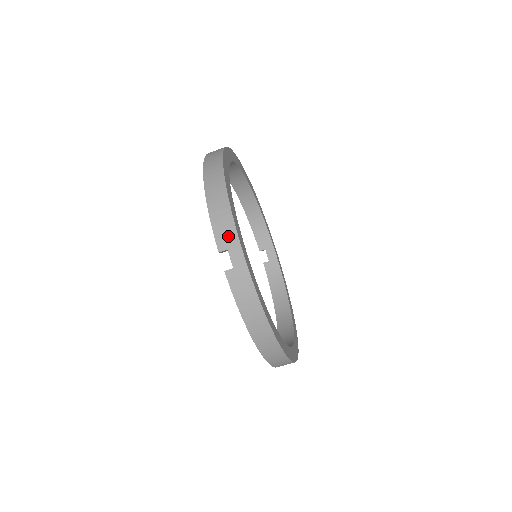
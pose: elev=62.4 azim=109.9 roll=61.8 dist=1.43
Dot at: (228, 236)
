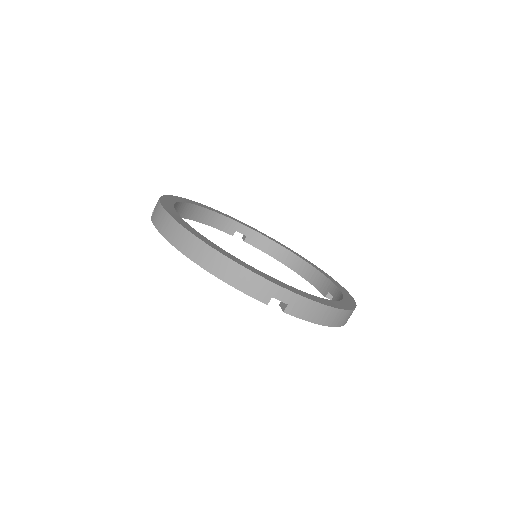
Dot at: (263, 288)
